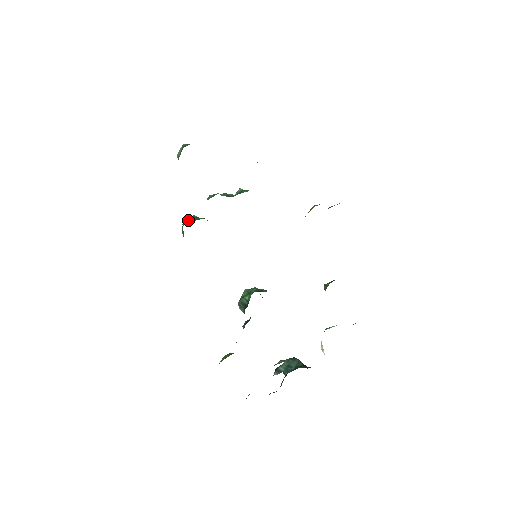
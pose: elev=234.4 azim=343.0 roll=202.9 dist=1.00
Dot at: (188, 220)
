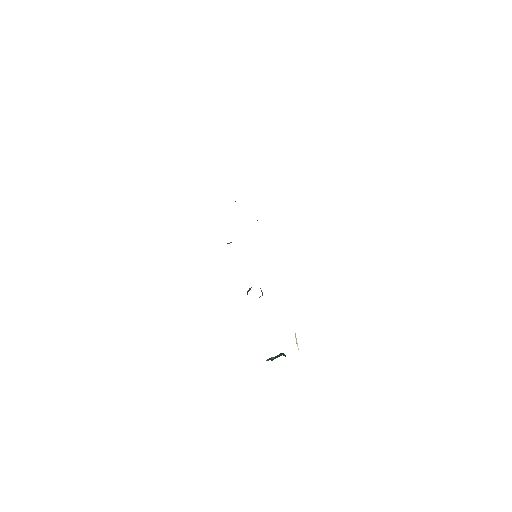
Dot at: occluded
